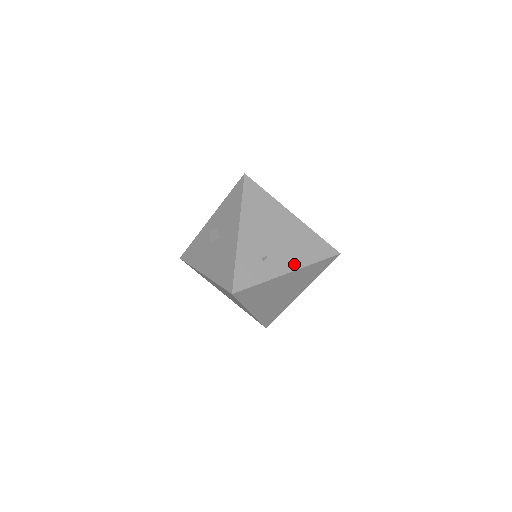
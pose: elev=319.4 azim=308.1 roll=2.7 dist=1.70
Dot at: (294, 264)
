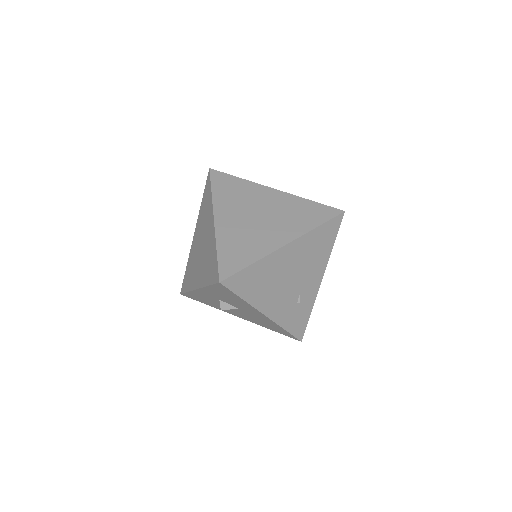
Dot at: (320, 271)
